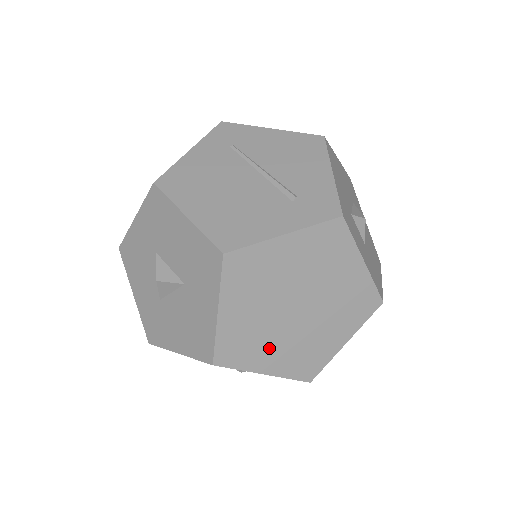
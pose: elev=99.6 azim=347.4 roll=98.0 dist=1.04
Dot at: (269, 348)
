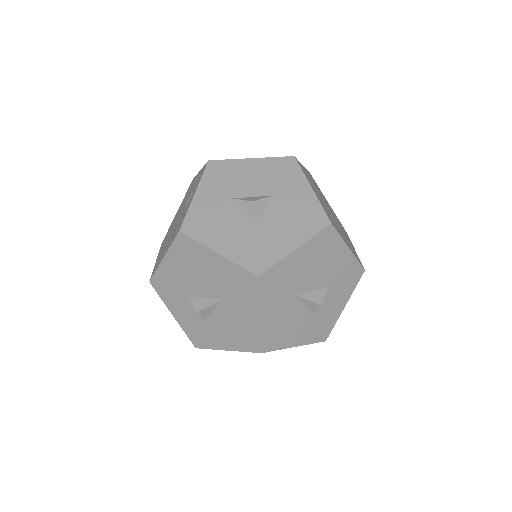
Dot at: (339, 230)
